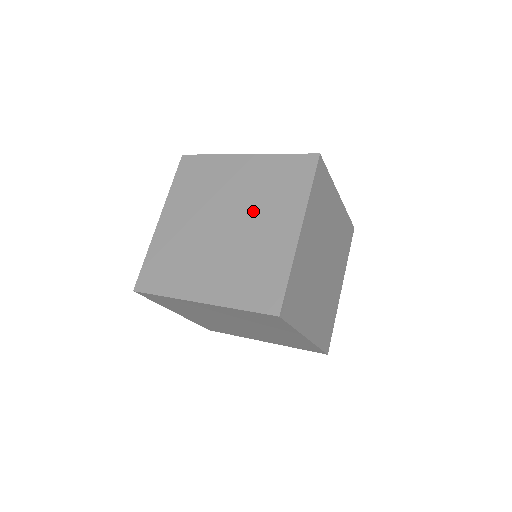
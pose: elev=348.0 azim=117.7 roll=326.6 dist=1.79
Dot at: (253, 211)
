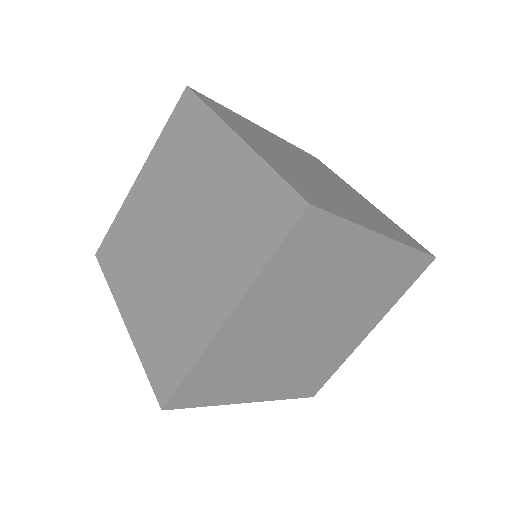
Dot at: (203, 241)
